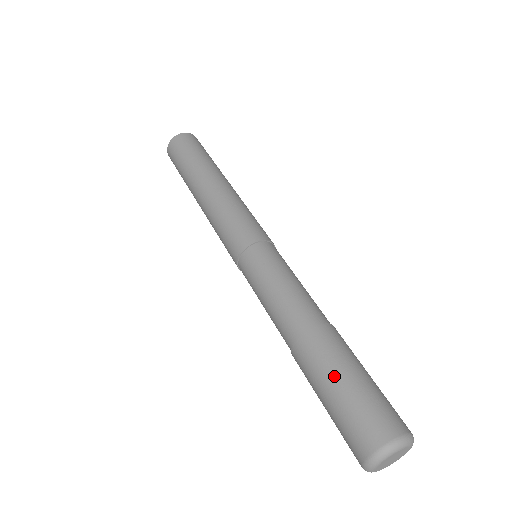
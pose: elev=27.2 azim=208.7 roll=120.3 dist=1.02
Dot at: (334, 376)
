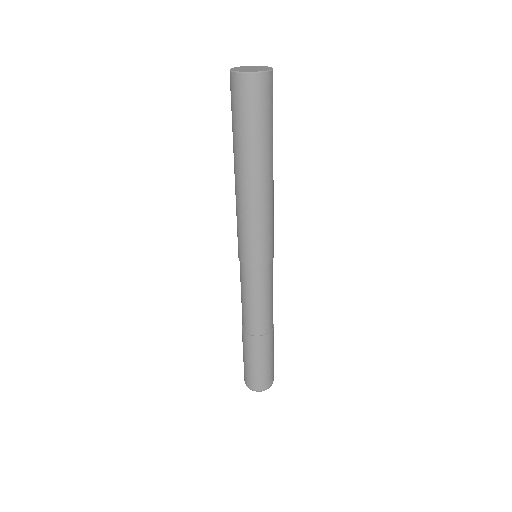
Dot at: (266, 359)
